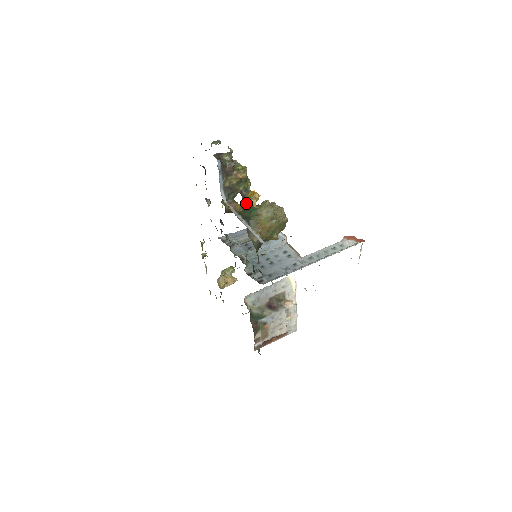
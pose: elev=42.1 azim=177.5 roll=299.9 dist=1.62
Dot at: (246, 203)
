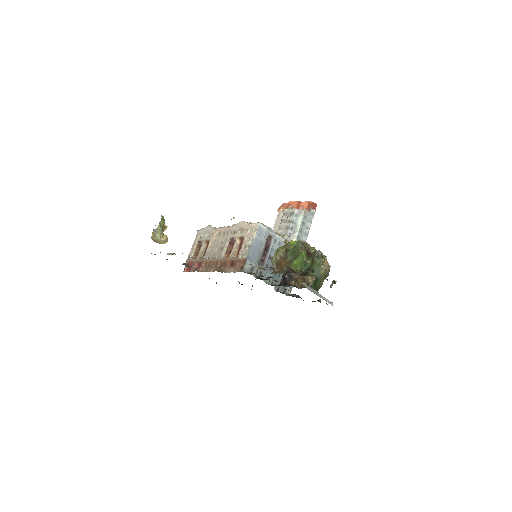
Dot at: occluded
